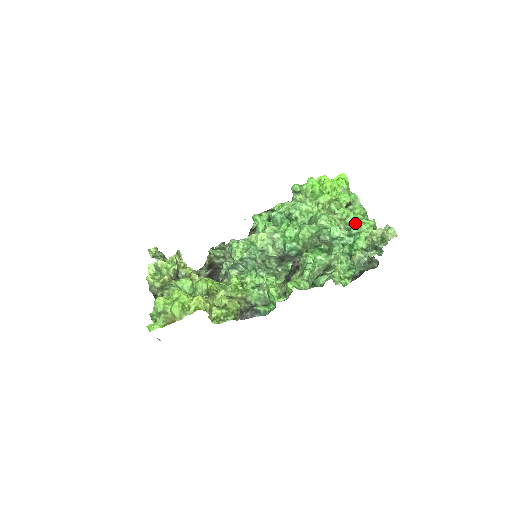
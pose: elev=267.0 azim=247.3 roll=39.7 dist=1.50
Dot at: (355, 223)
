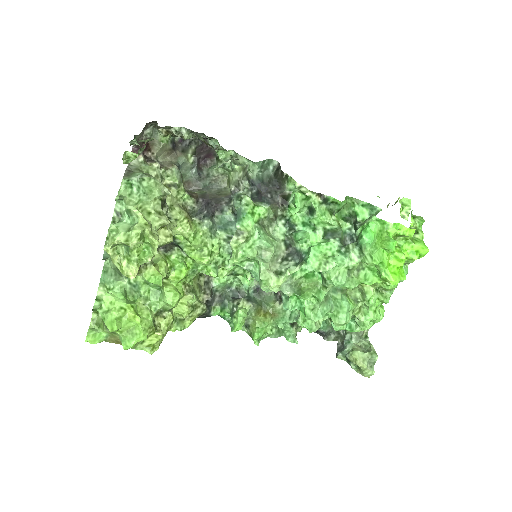
Dot at: occluded
